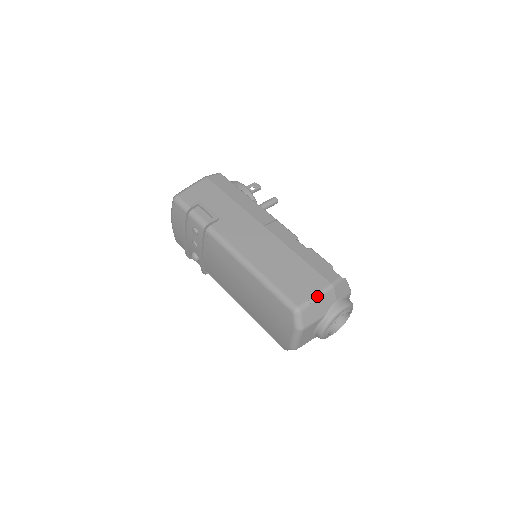
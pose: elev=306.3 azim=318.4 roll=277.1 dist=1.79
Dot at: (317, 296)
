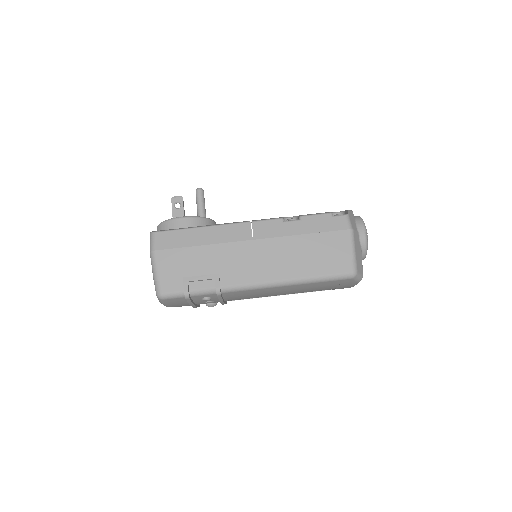
Dot at: (353, 249)
